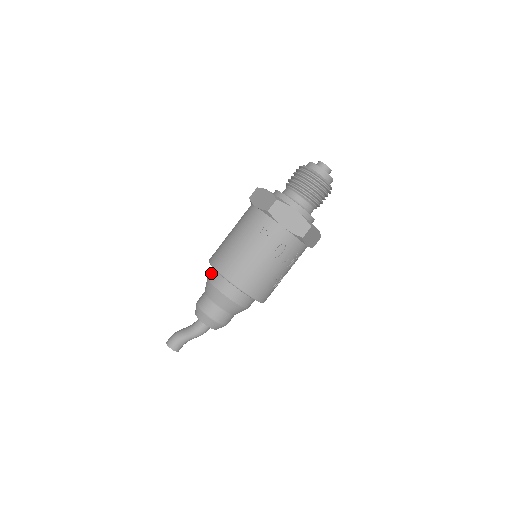
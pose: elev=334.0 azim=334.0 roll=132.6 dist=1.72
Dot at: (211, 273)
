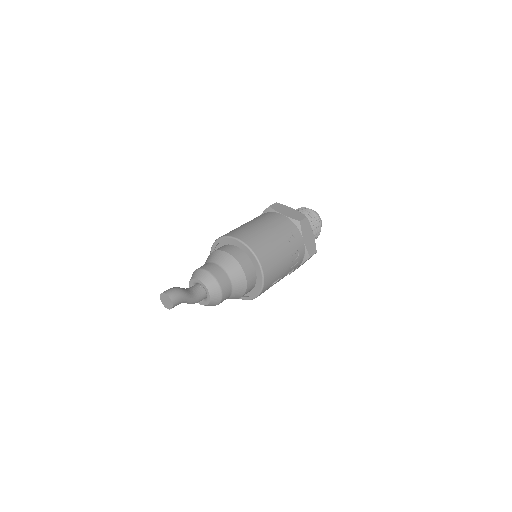
Dot at: (227, 248)
